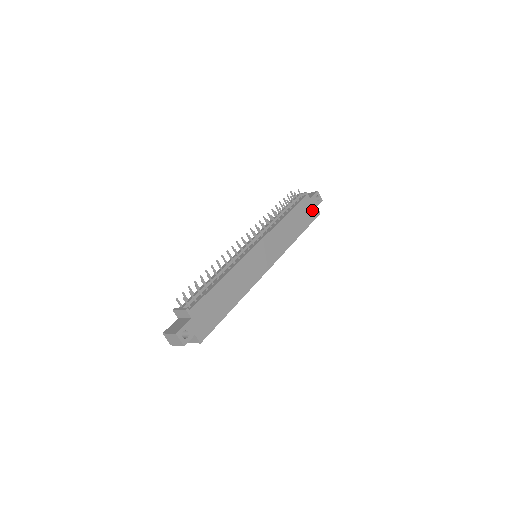
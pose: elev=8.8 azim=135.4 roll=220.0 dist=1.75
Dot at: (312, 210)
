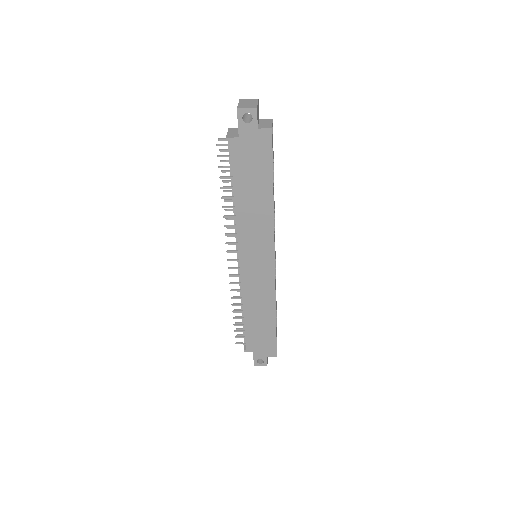
Dot at: (256, 145)
